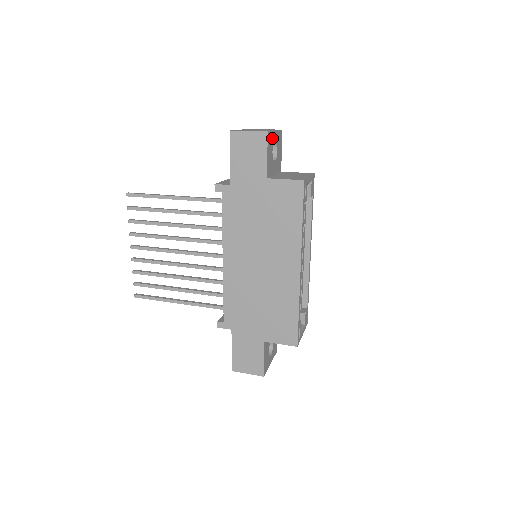
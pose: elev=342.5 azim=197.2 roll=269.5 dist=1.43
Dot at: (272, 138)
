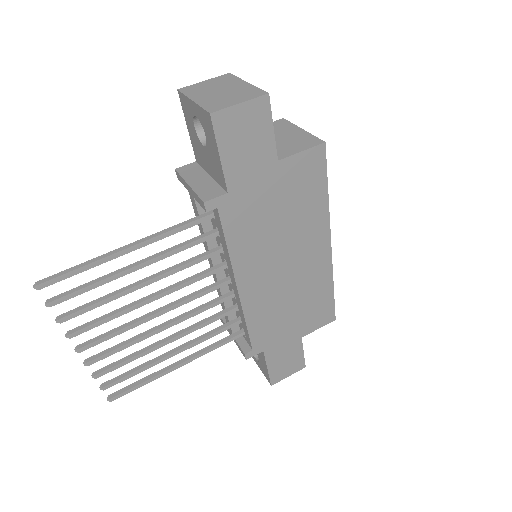
Dot at: occluded
